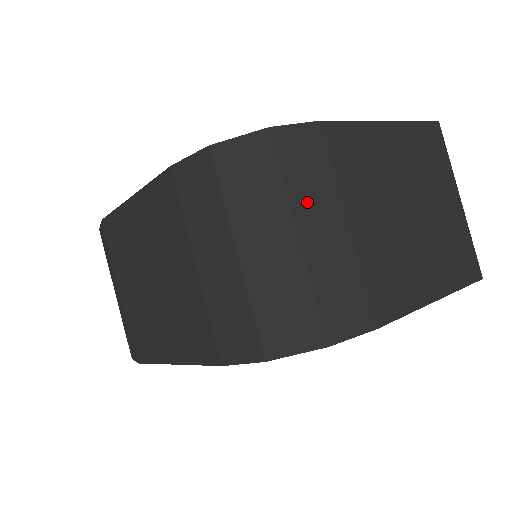
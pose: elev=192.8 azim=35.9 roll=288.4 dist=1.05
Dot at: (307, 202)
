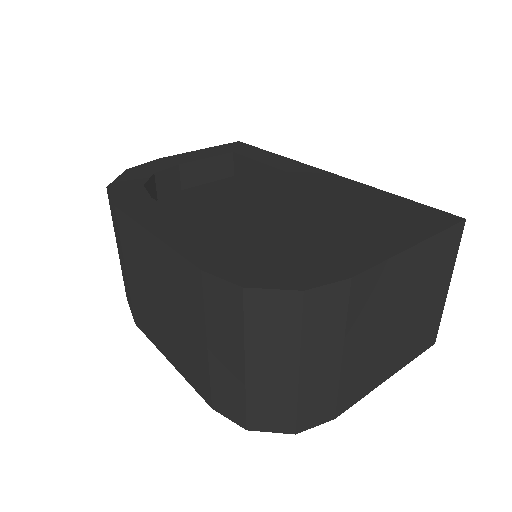
Dot at: (315, 345)
